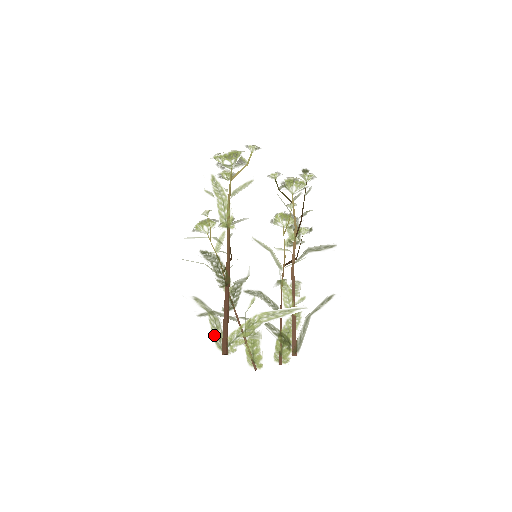
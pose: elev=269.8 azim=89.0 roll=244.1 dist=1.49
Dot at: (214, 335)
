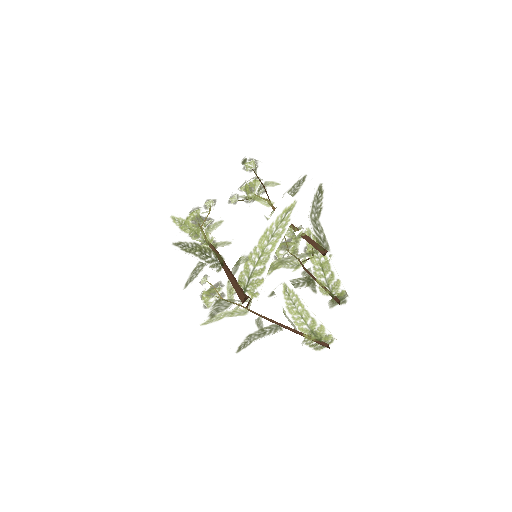
Dot at: (227, 299)
